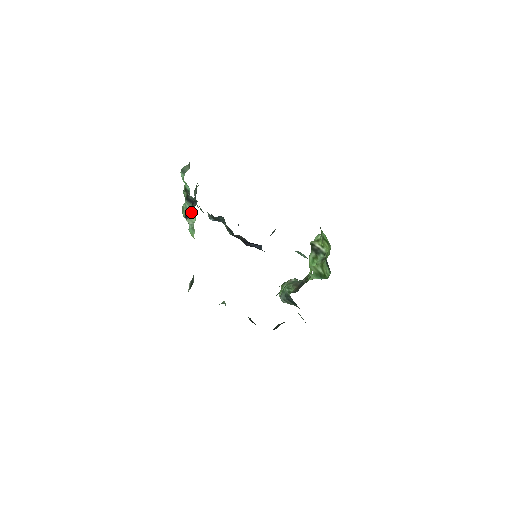
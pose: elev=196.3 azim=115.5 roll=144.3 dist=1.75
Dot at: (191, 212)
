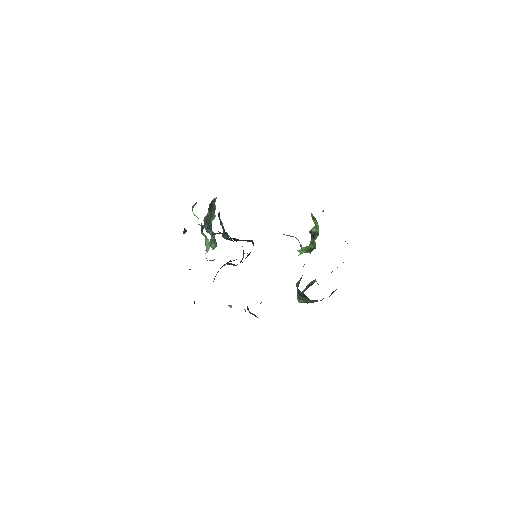
Dot at: (207, 242)
